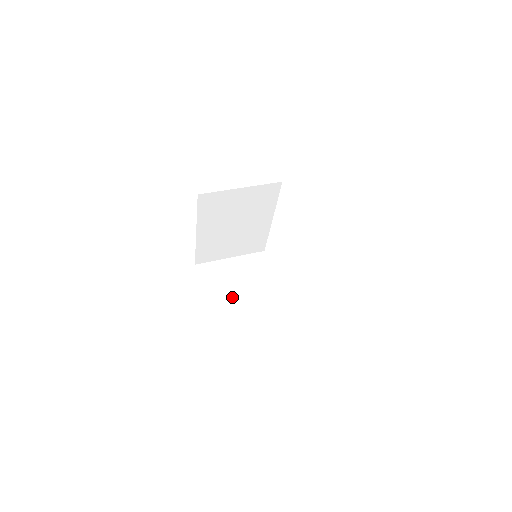
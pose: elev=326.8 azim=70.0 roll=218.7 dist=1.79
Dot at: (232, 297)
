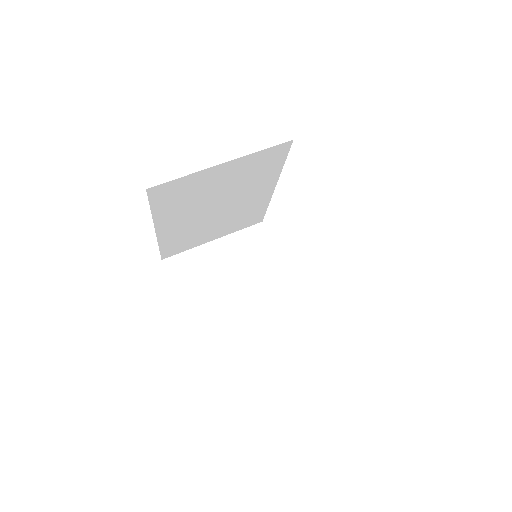
Dot at: (224, 306)
